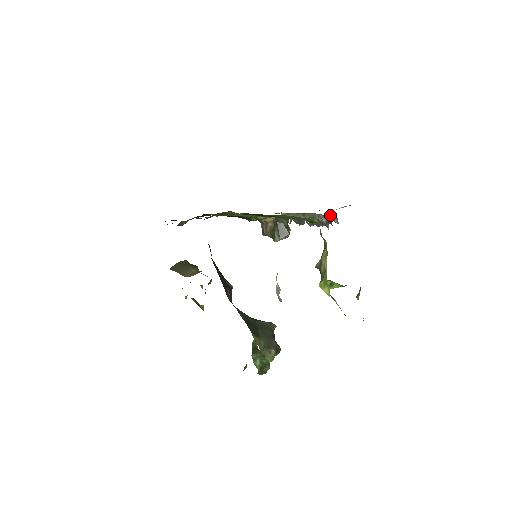
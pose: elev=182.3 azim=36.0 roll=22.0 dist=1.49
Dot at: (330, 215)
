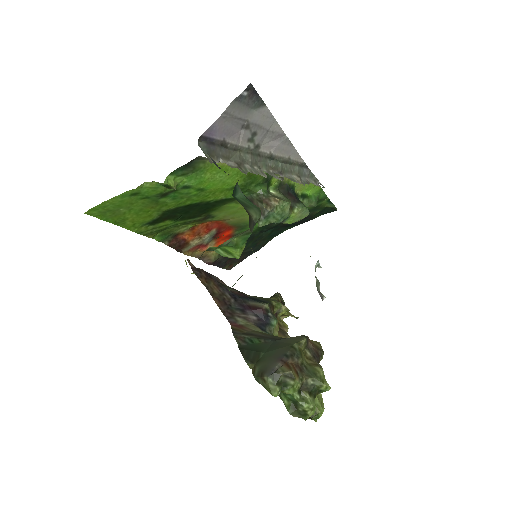
Dot at: occluded
